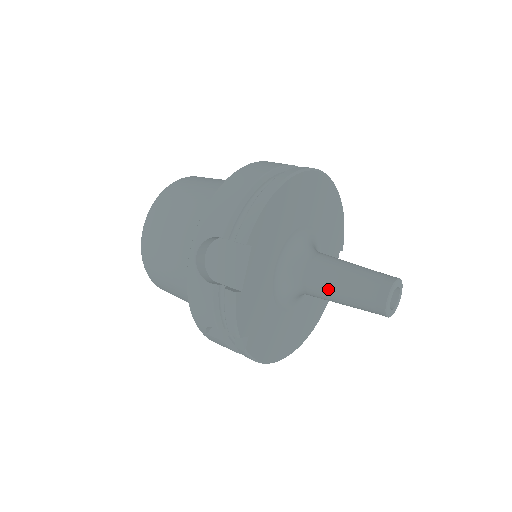
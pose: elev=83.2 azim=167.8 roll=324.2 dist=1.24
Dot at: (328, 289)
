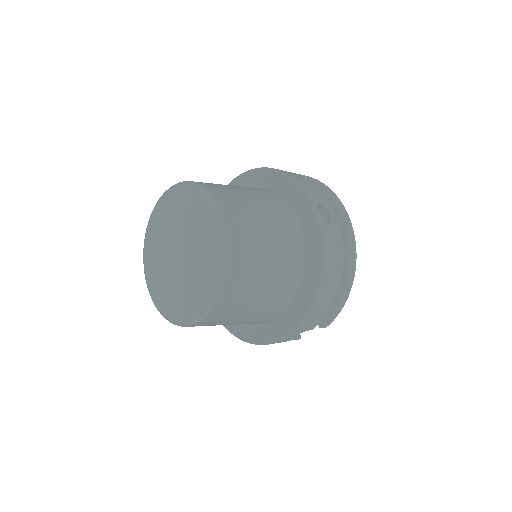
Dot at: occluded
